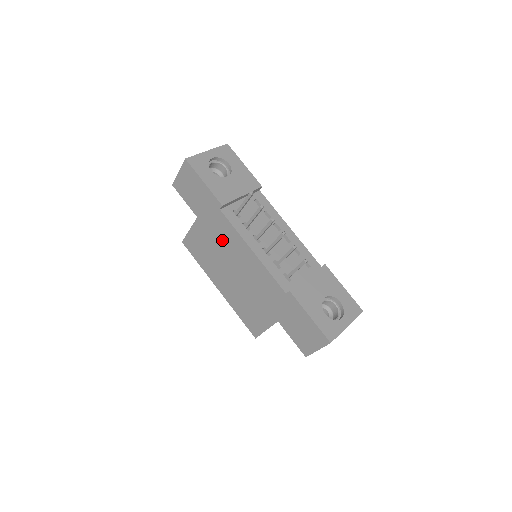
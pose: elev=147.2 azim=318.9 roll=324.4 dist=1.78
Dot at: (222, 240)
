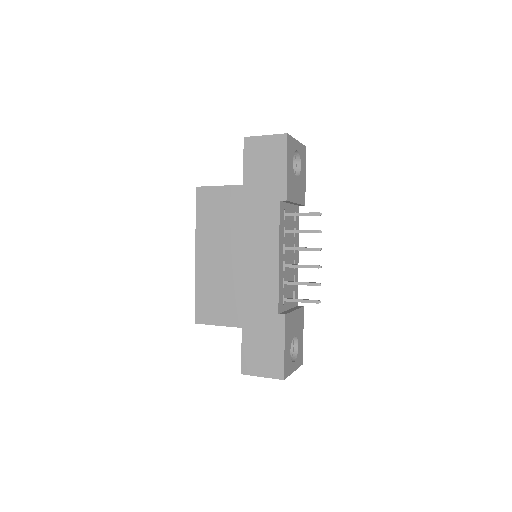
Dot at: (252, 224)
